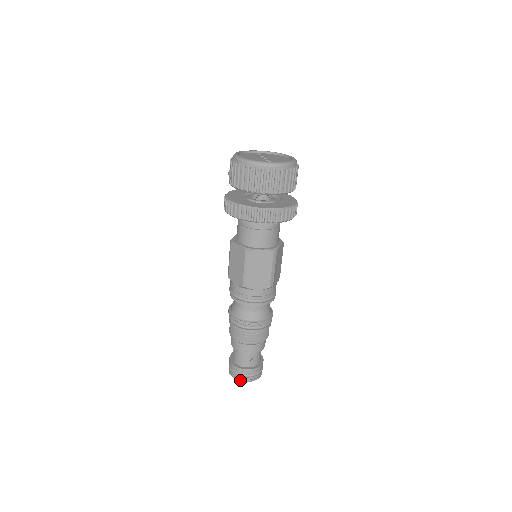
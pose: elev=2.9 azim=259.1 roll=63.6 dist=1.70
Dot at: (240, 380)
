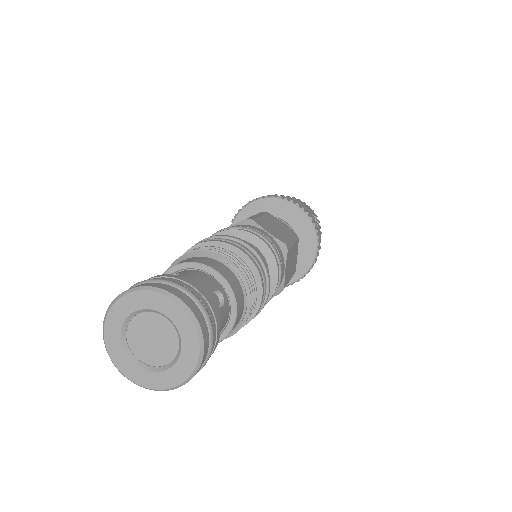
Dot at: (112, 303)
